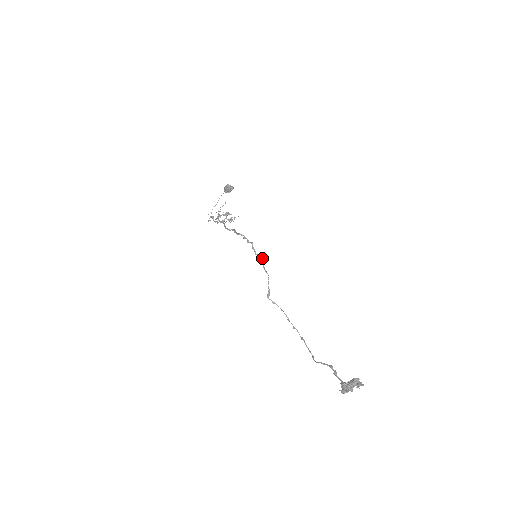
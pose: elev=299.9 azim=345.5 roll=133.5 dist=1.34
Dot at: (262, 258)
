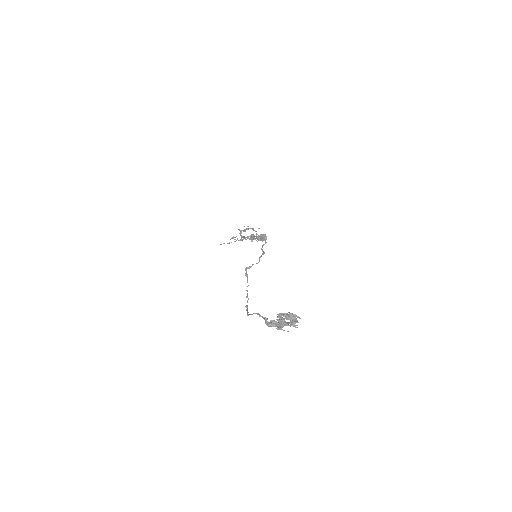
Dot at: occluded
